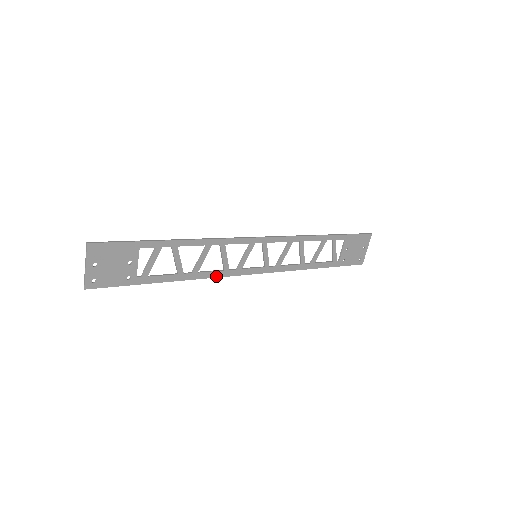
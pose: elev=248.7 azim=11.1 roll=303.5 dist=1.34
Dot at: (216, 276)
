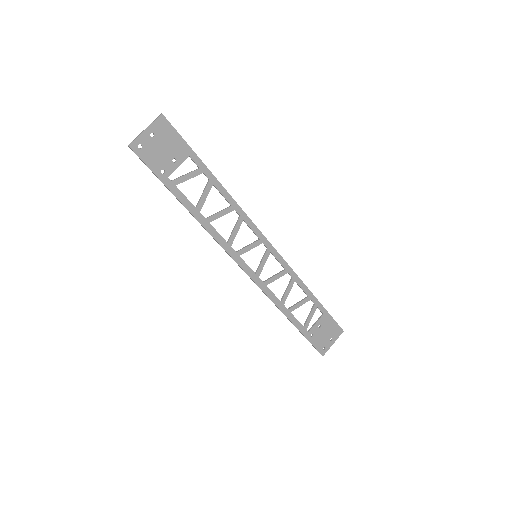
Dot at: (219, 241)
